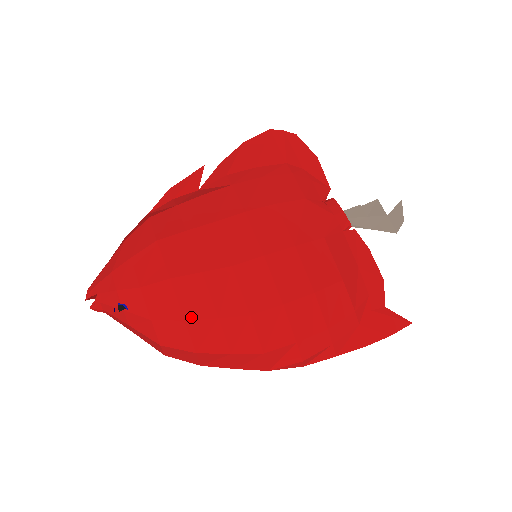
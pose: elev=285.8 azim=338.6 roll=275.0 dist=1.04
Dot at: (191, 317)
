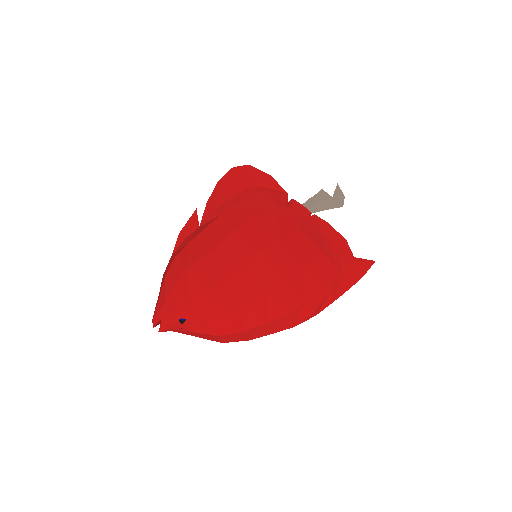
Dot at: (231, 309)
